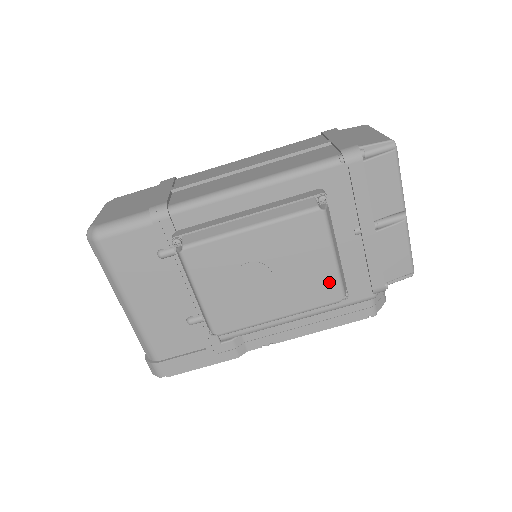
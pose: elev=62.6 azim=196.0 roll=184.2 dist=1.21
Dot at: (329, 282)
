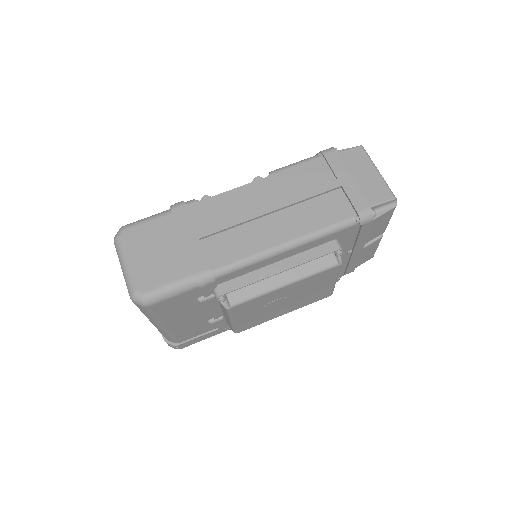
Dot at: (326, 292)
